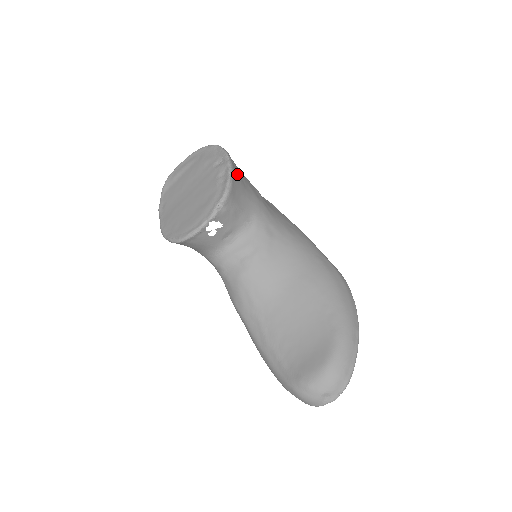
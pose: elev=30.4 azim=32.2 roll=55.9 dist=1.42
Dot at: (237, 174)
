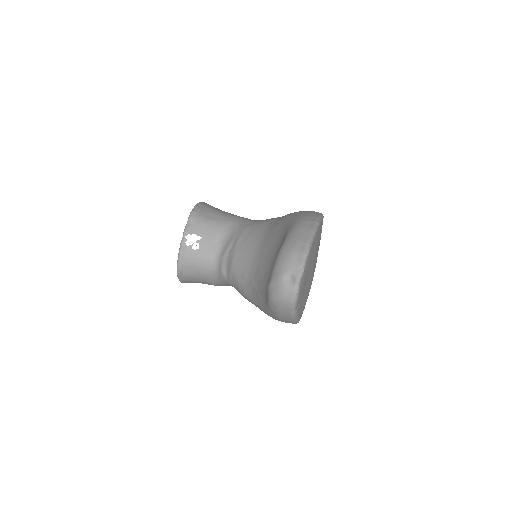
Dot at: (209, 207)
